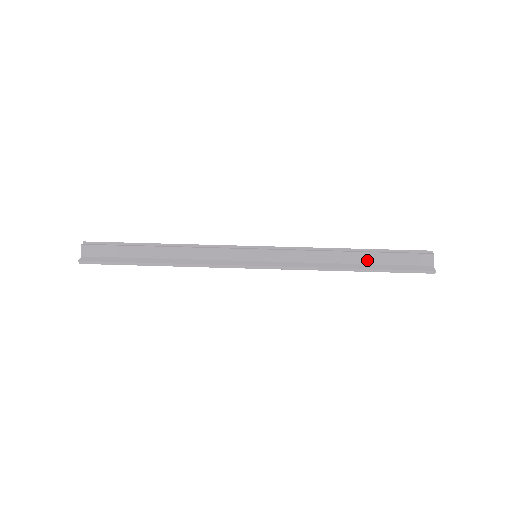
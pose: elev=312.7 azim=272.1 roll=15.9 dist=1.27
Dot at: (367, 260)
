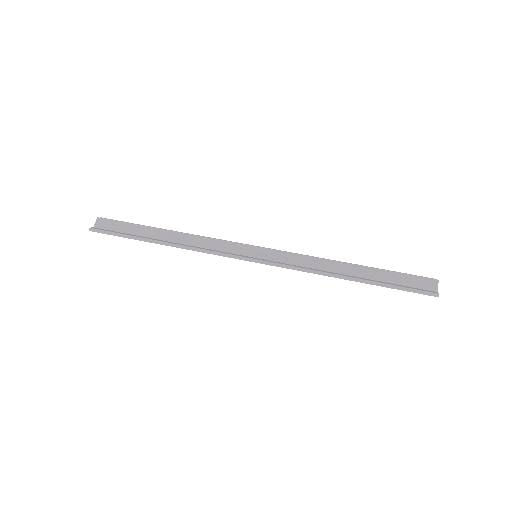
Dot at: (367, 275)
